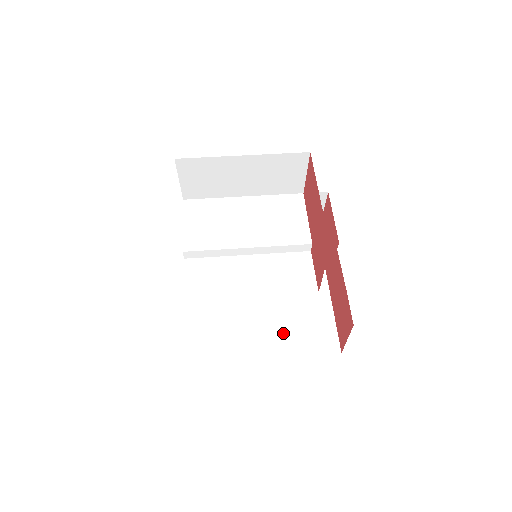
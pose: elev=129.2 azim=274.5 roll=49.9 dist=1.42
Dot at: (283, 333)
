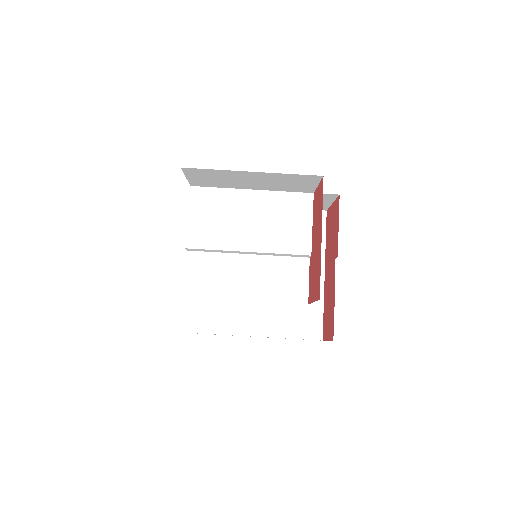
Dot at: (274, 315)
